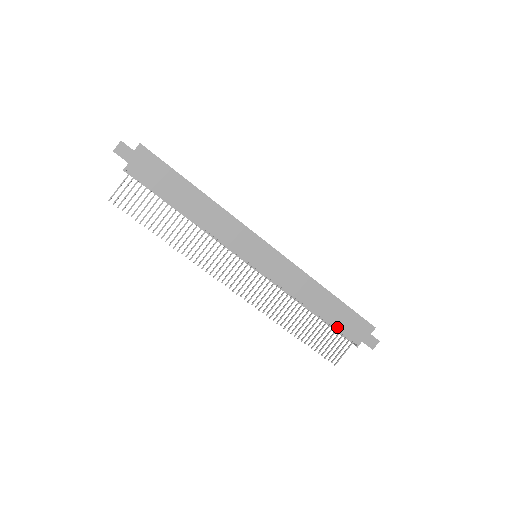
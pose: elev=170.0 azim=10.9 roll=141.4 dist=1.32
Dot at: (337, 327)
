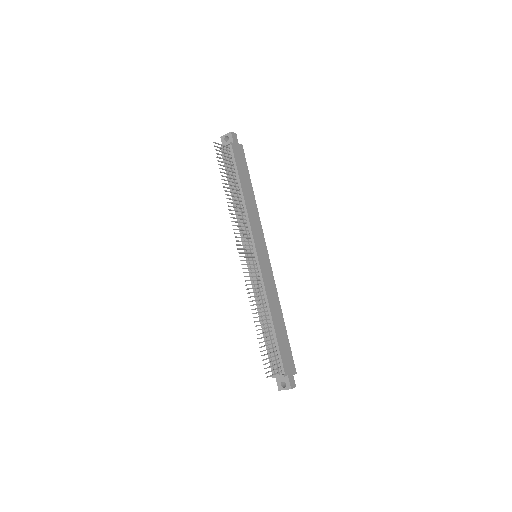
Dot at: (279, 347)
